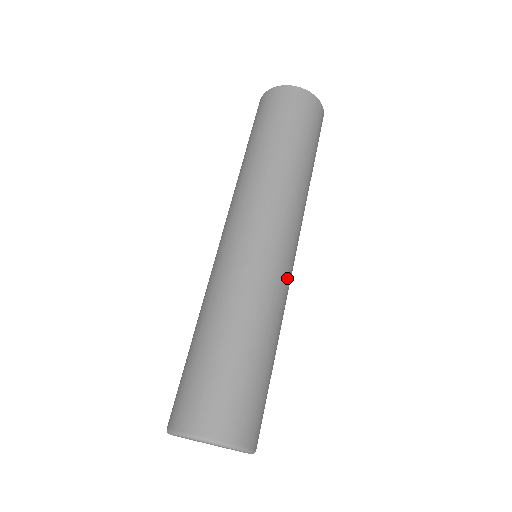
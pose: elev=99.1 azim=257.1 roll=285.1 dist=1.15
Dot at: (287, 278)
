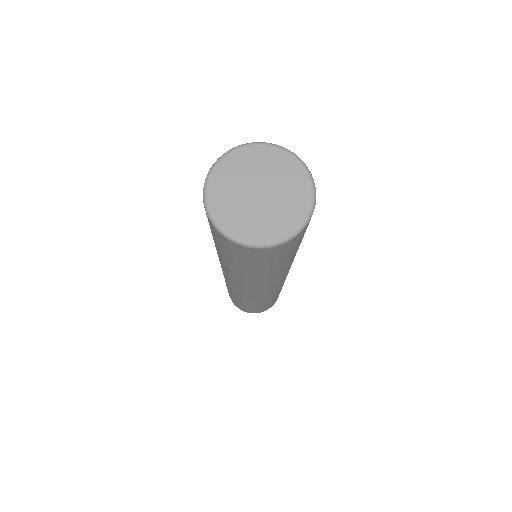
Dot at: occluded
